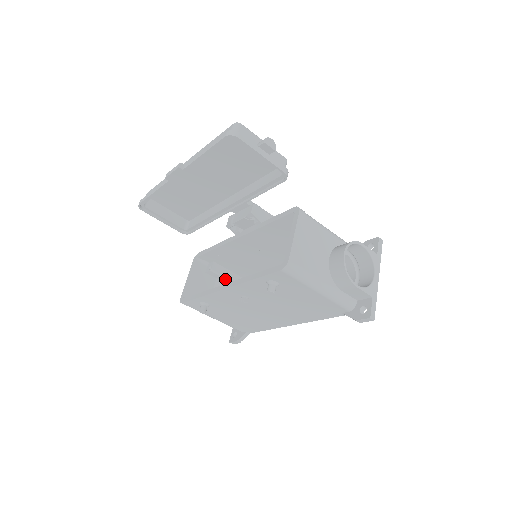
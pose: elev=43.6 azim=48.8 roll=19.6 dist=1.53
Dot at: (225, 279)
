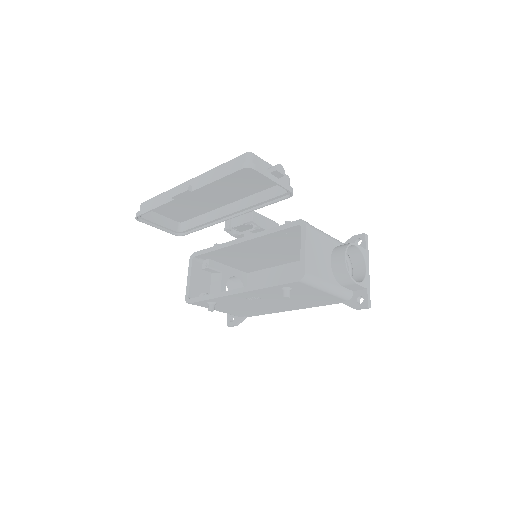
Dot at: (220, 273)
